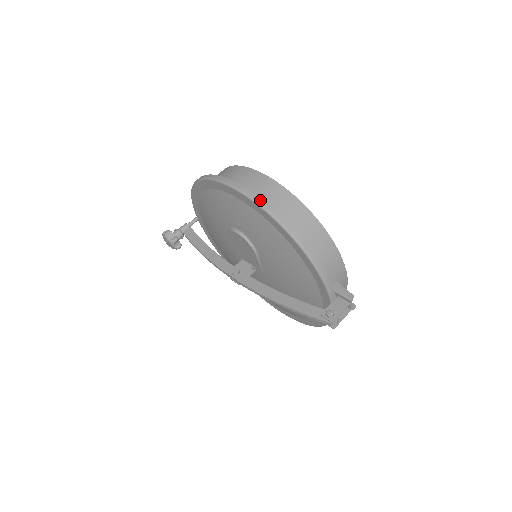
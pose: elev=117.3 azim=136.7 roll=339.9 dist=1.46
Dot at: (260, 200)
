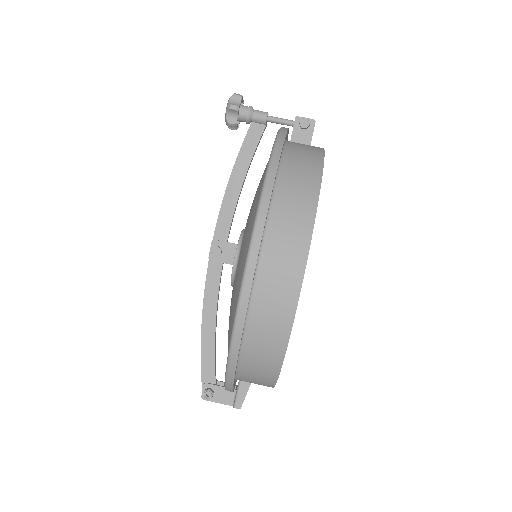
Dot at: (240, 327)
